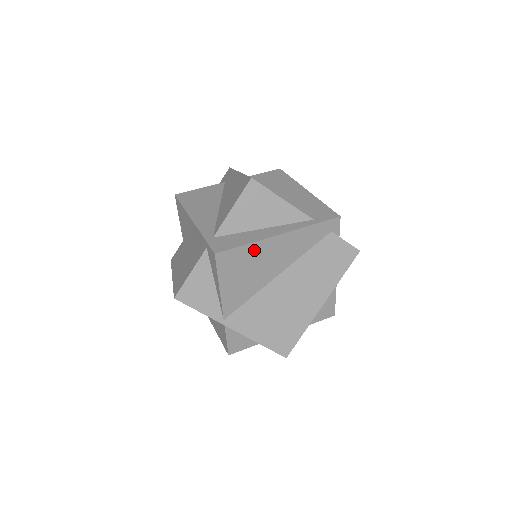
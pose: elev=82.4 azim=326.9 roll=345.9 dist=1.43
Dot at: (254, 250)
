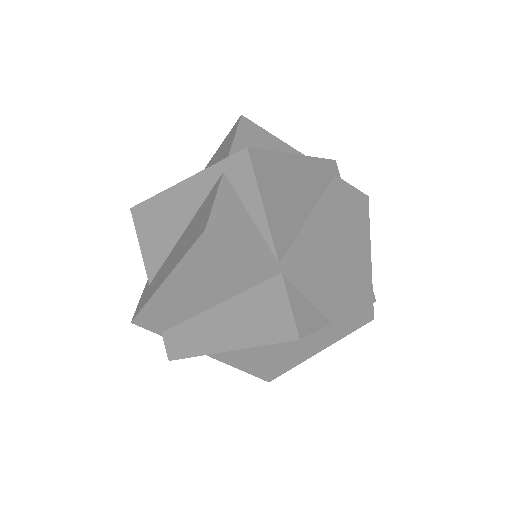
Dot at: (281, 163)
